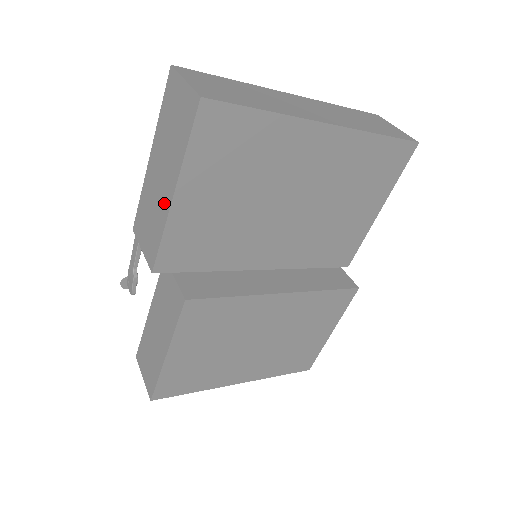
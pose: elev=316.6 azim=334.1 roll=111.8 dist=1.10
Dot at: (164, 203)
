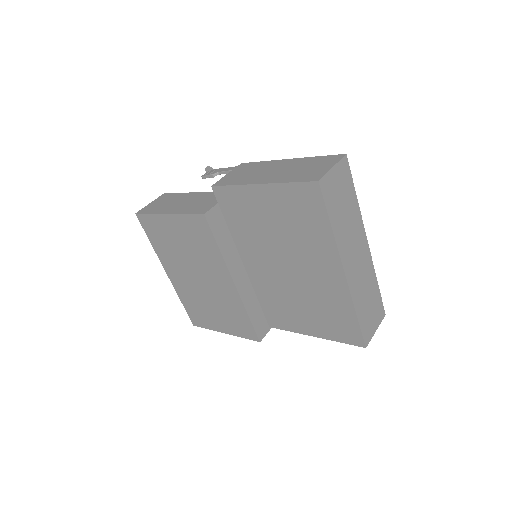
Dot at: (256, 179)
